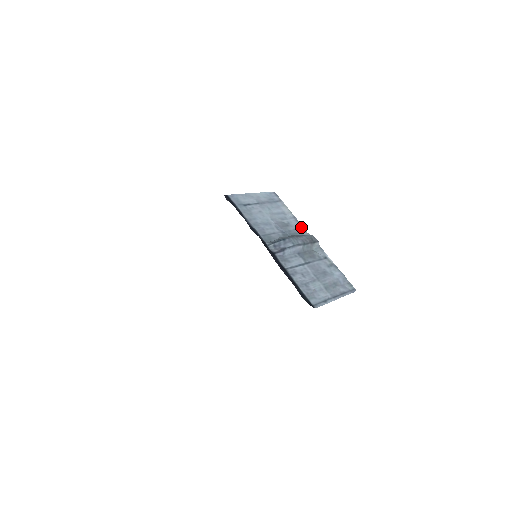
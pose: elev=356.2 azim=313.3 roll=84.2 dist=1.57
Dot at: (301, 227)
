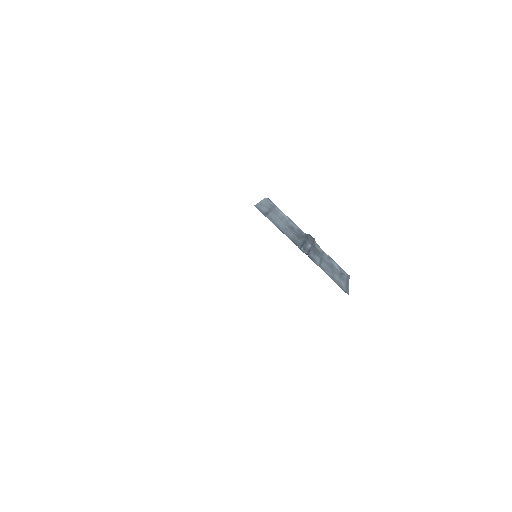
Dot at: (298, 228)
